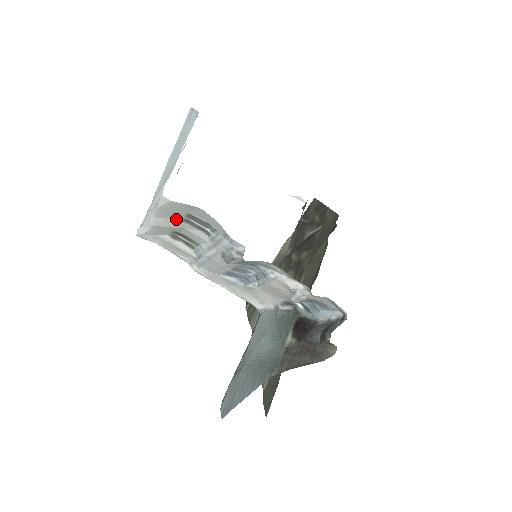
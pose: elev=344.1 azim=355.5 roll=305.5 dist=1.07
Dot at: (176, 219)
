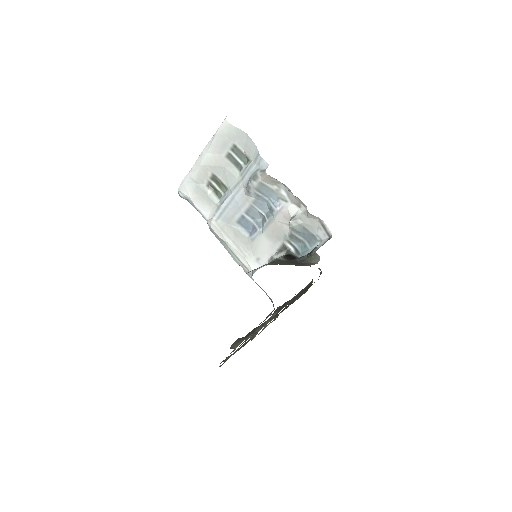
Dot at: (222, 154)
